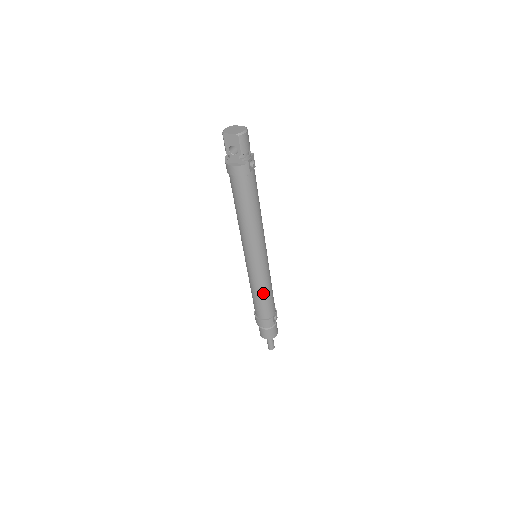
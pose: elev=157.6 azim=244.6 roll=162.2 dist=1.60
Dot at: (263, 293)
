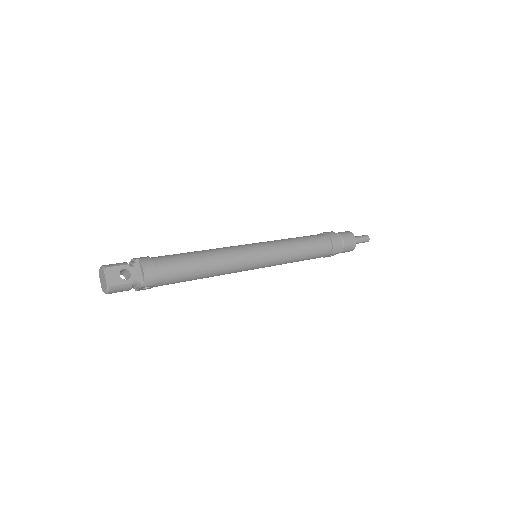
Dot at: occluded
